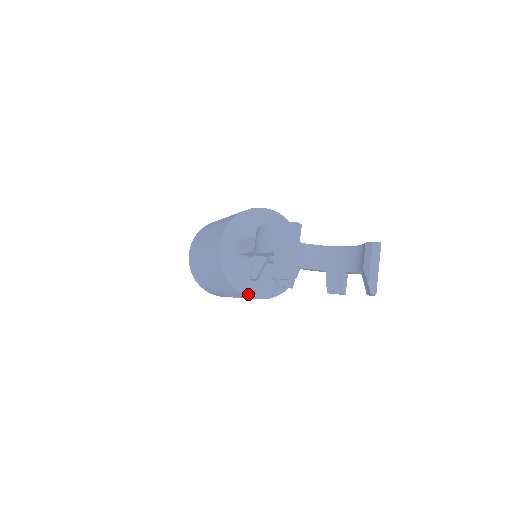
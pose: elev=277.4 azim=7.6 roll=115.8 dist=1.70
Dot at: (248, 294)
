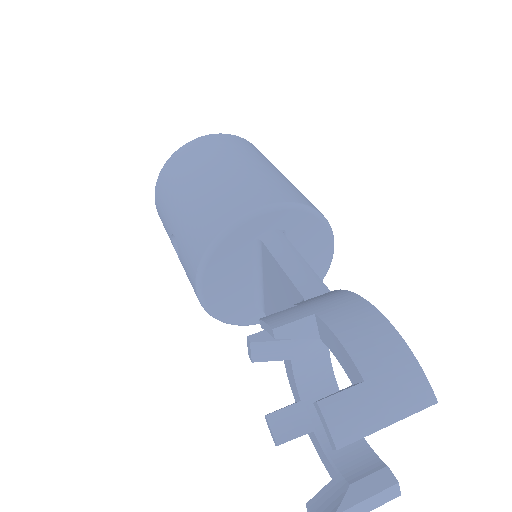
Dot at: (201, 279)
